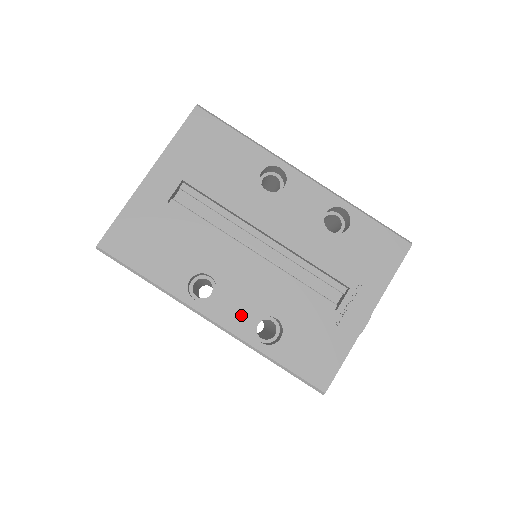
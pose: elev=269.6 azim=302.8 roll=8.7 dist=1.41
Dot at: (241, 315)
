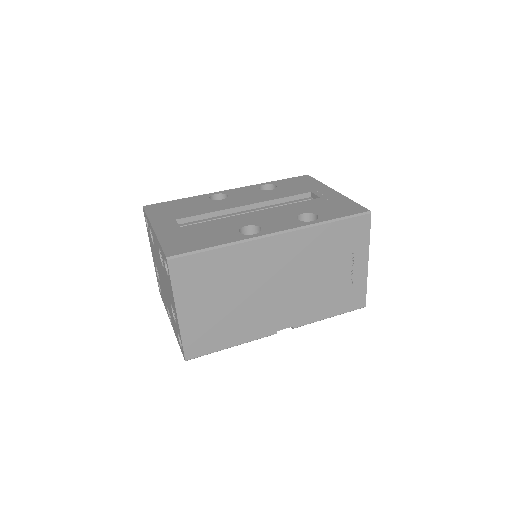
Dot at: (286, 223)
